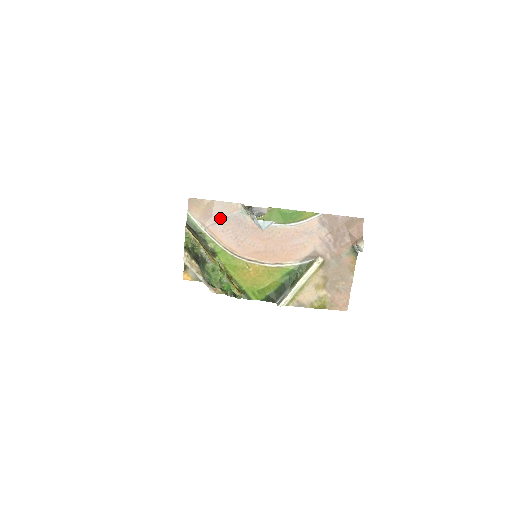
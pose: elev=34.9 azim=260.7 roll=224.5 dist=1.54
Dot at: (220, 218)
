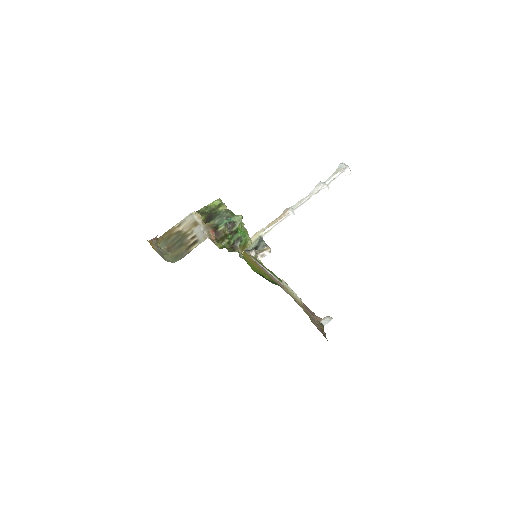
Dot at: occluded
